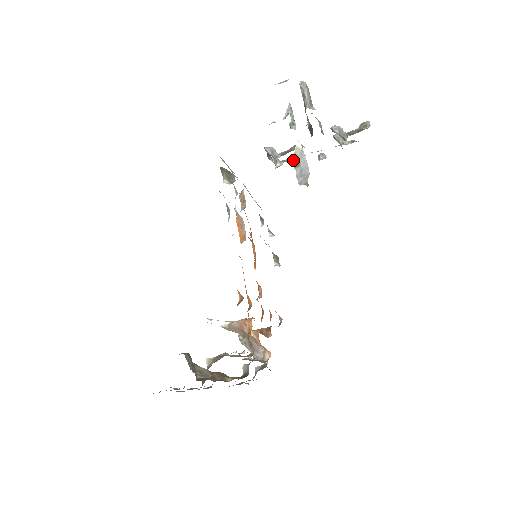
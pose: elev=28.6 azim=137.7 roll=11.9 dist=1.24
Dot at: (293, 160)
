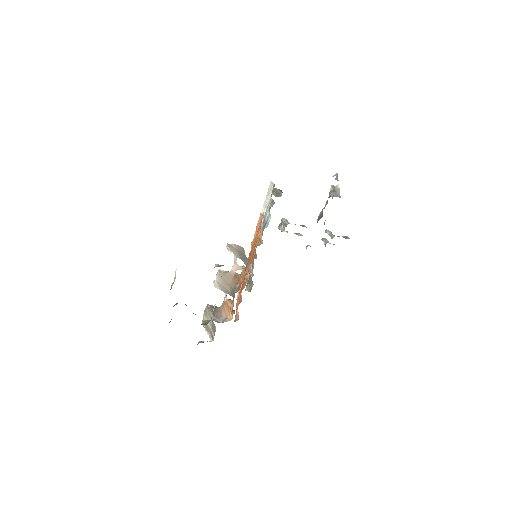
Dot at: (333, 189)
